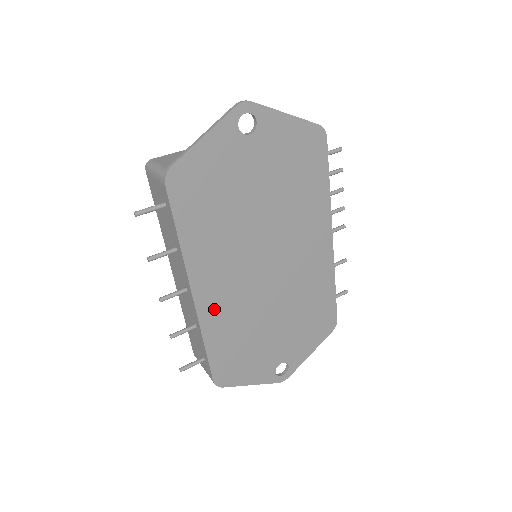
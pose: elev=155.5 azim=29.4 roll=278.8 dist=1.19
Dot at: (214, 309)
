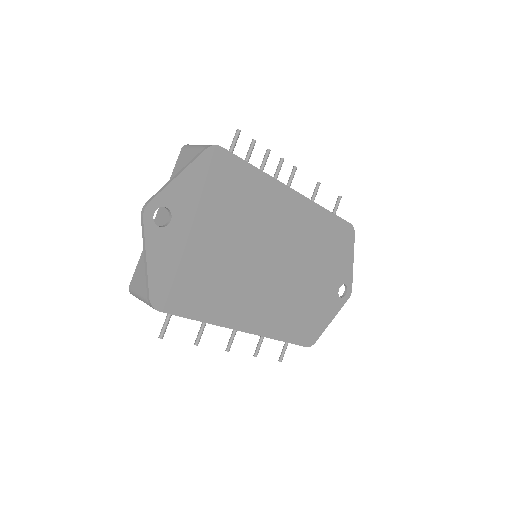
Dot at: (264, 321)
